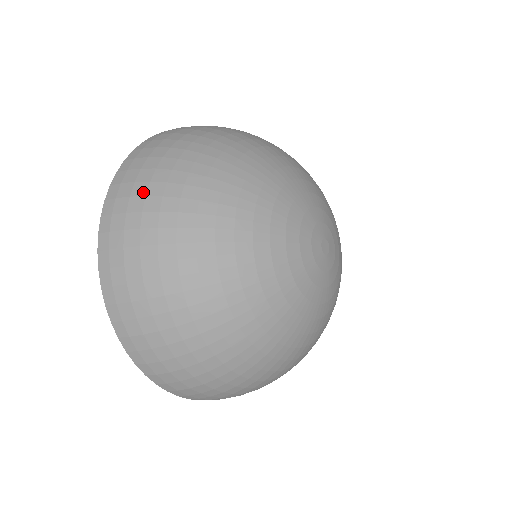
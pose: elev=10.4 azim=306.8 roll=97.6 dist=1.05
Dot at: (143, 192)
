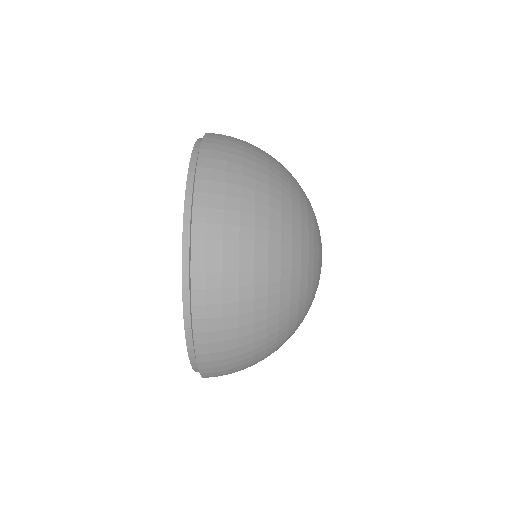
Dot at: (237, 366)
